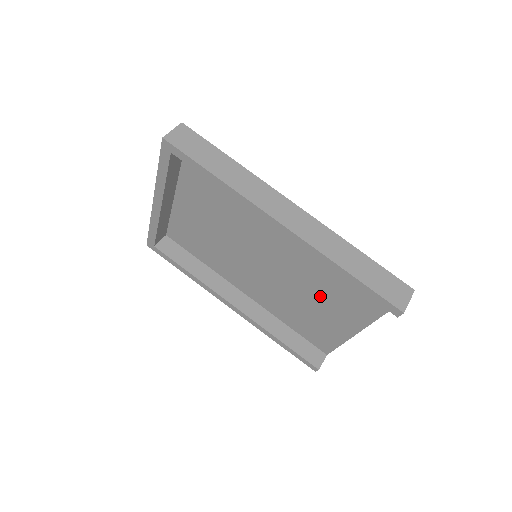
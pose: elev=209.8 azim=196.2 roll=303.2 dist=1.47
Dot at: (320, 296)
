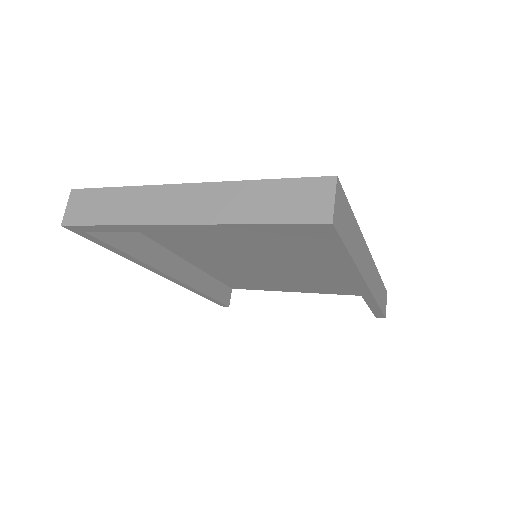
Dot at: (292, 279)
